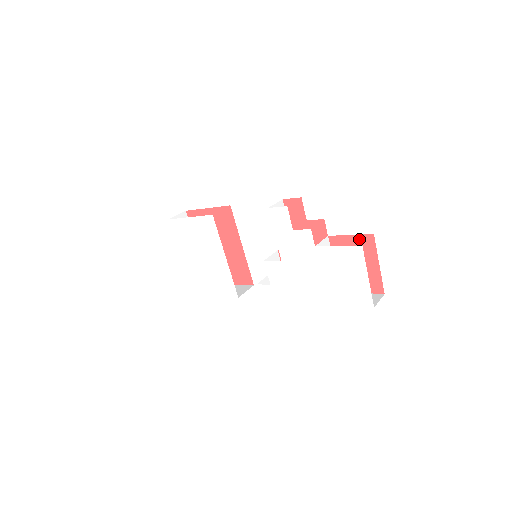
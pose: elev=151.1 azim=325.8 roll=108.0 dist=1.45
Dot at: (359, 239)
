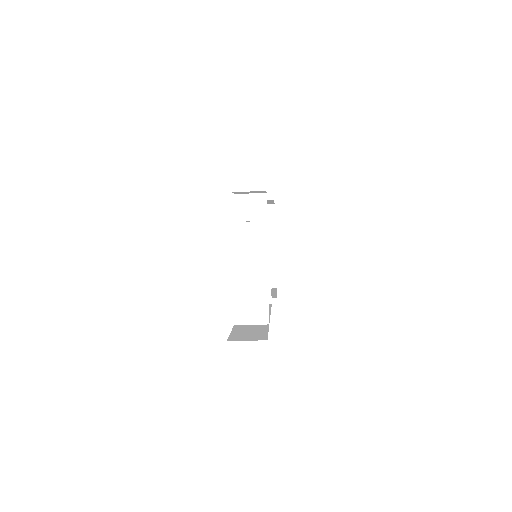
Dot at: occluded
